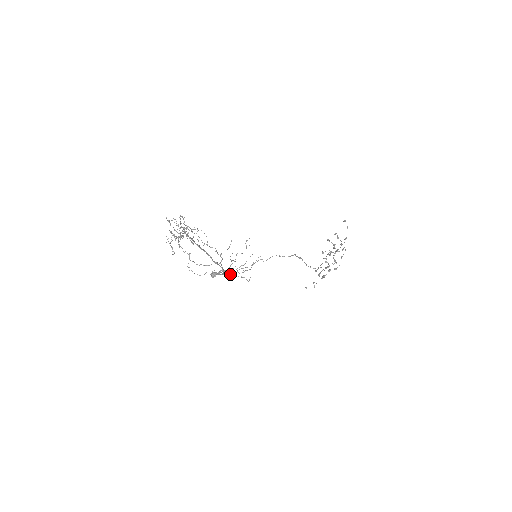
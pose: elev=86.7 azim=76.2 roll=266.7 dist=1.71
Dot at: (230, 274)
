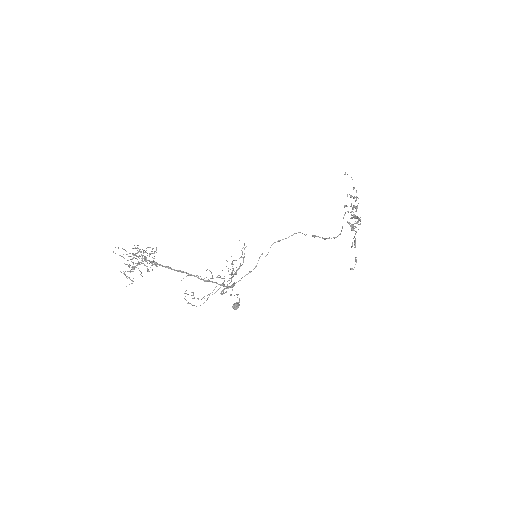
Dot at: (230, 286)
